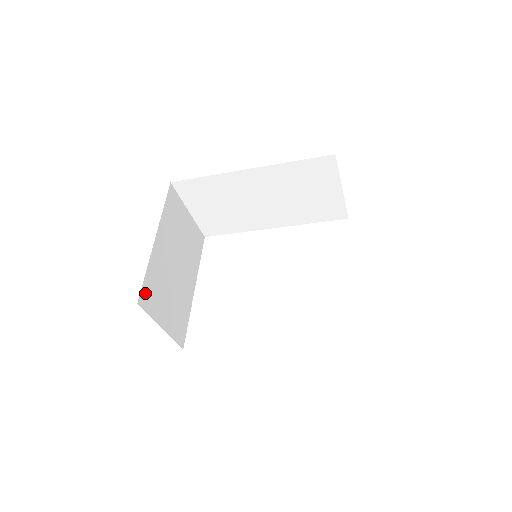
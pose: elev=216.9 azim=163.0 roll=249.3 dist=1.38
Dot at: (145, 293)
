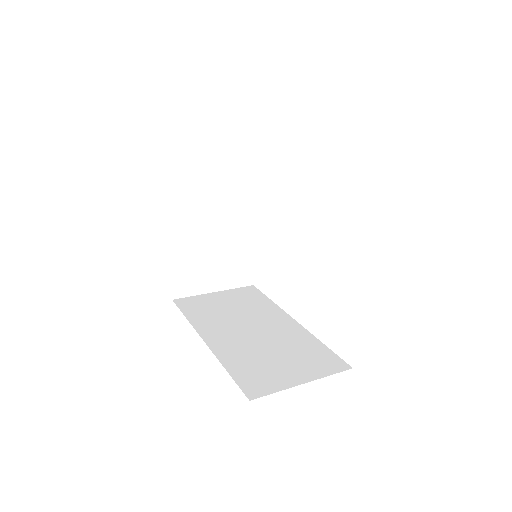
Dot at: (179, 285)
